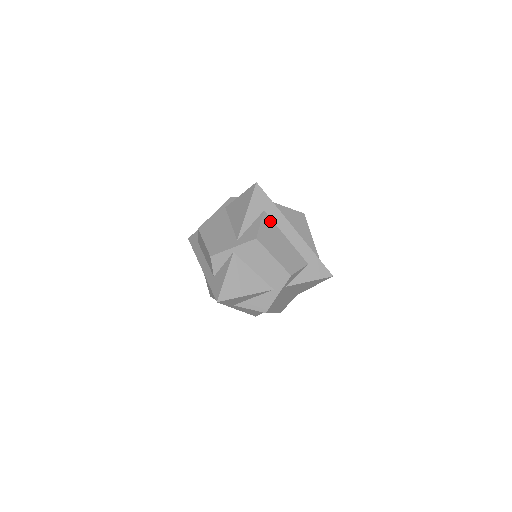
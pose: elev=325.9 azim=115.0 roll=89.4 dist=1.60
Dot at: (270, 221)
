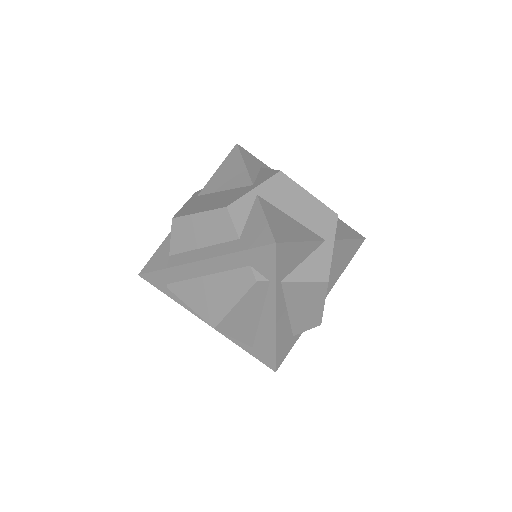
Dot at: occluded
